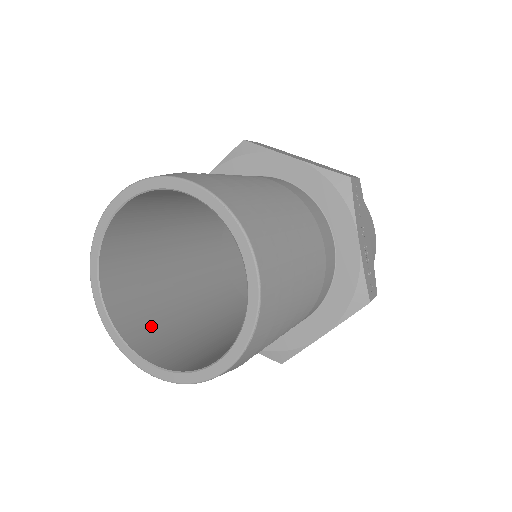
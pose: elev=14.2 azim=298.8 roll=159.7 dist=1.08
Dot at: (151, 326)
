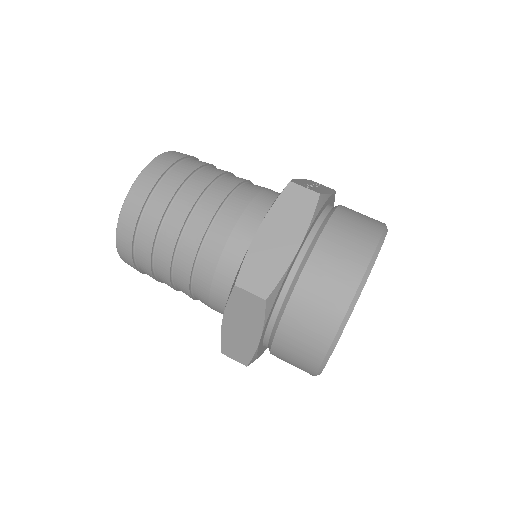
Dot at: occluded
